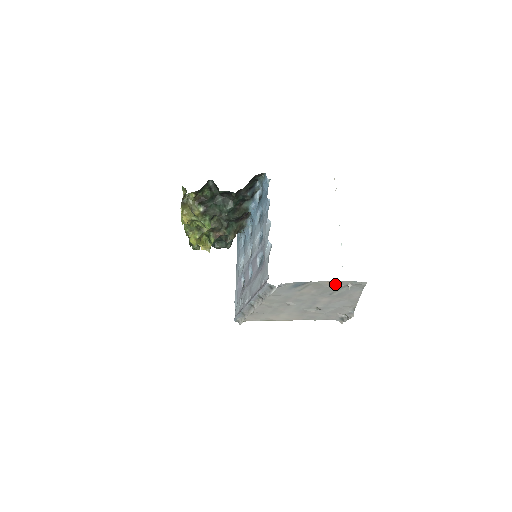
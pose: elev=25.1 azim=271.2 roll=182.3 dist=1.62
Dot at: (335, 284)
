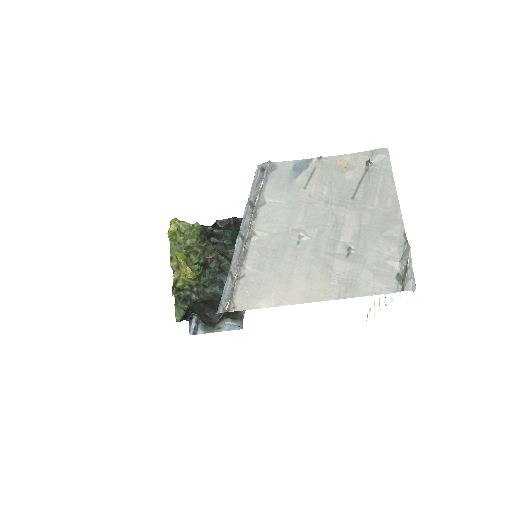
Dot at: (349, 167)
